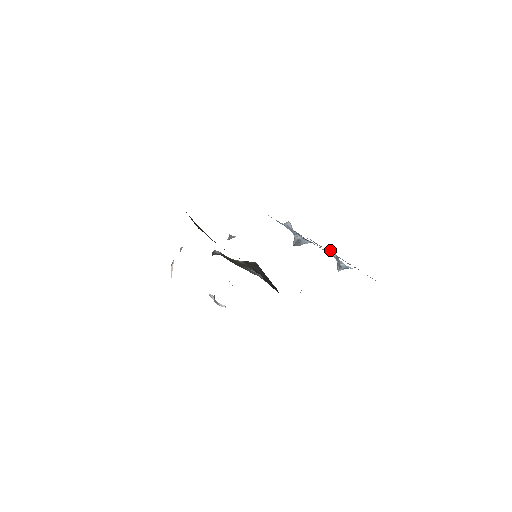
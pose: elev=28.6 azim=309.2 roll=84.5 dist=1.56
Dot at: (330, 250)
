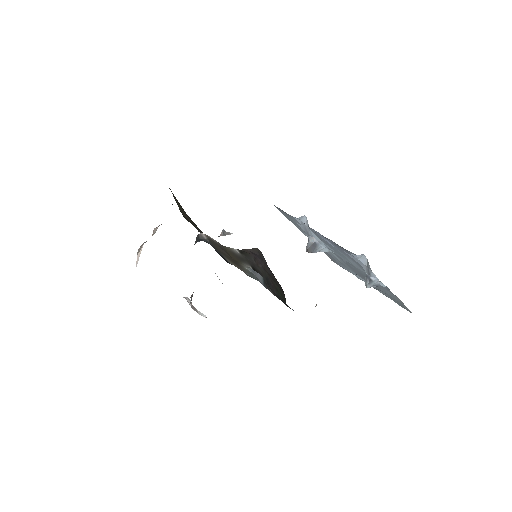
Dot at: (360, 255)
